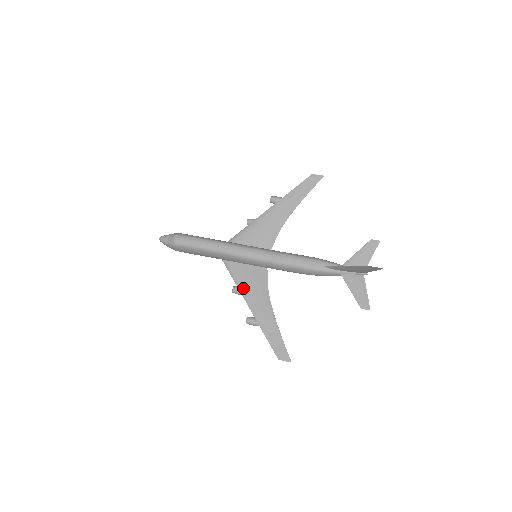
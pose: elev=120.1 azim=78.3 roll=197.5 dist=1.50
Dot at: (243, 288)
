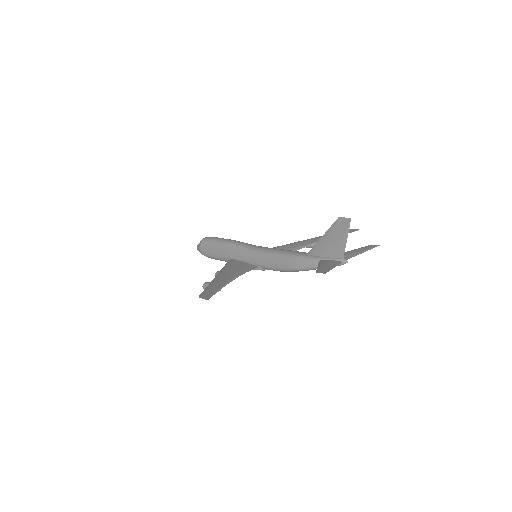
Dot at: (225, 269)
